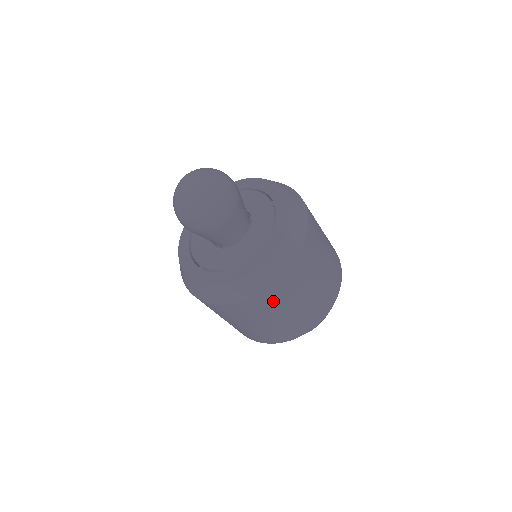
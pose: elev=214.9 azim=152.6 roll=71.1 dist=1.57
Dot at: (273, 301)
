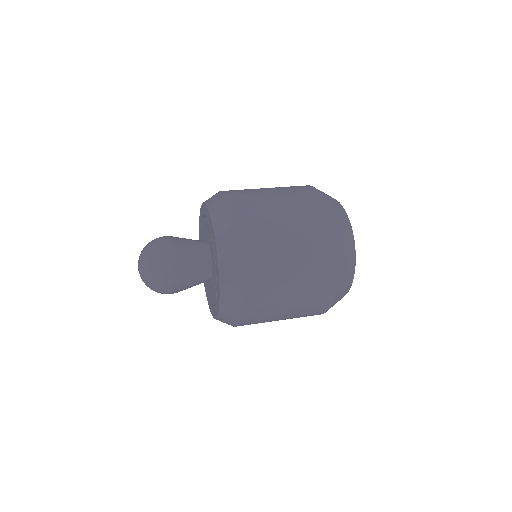
Dot at: (257, 318)
